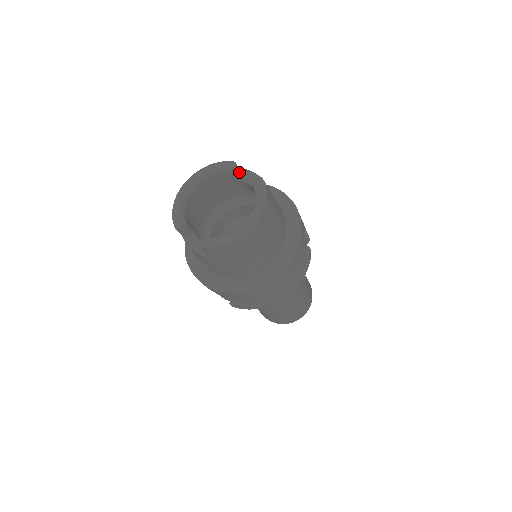
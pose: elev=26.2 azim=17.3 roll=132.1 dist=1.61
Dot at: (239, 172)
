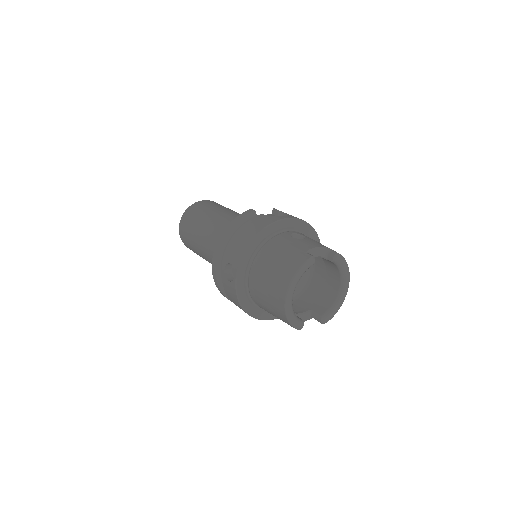
Dot at: occluded
